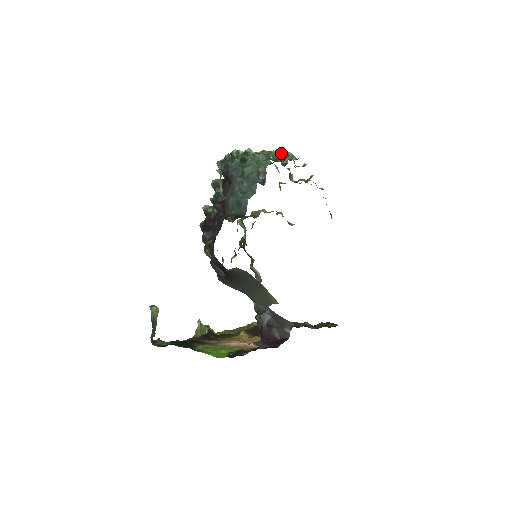
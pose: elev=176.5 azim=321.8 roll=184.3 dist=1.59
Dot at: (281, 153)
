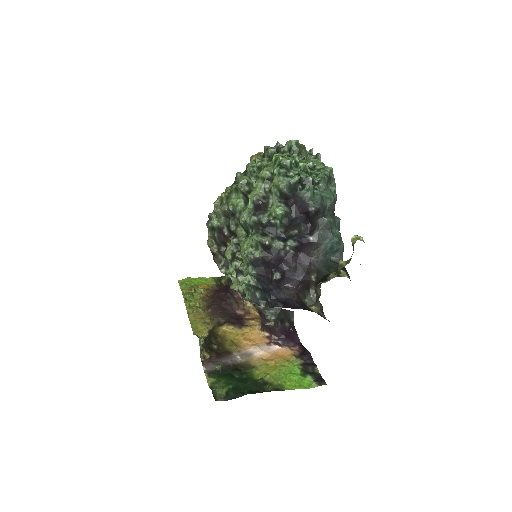
Dot at: (299, 146)
